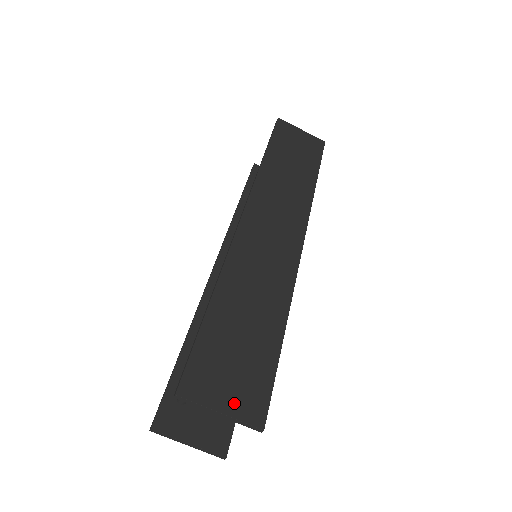
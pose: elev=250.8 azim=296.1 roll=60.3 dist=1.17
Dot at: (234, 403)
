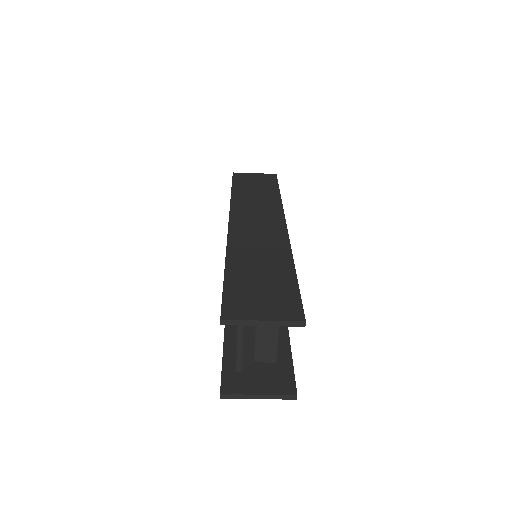
Dot at: (272, 313)
